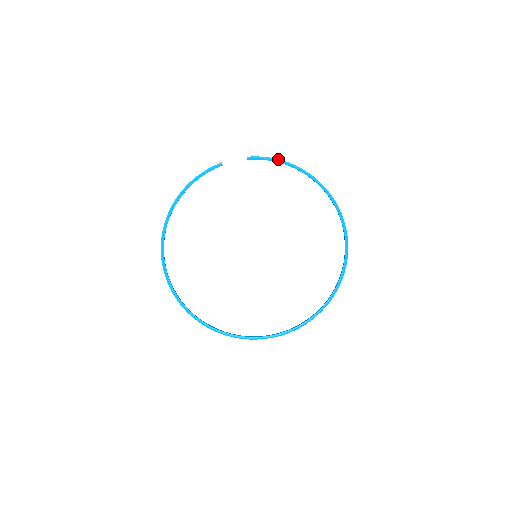
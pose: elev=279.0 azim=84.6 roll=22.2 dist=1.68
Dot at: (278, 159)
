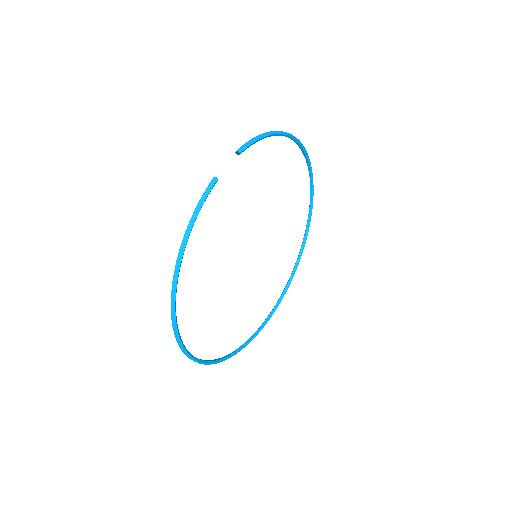
Dot at: (265, 134)
